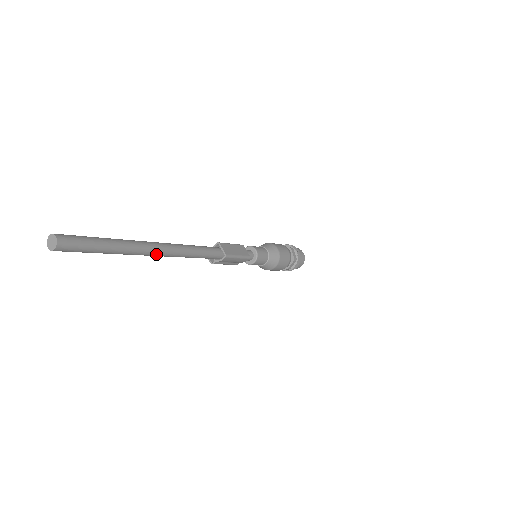
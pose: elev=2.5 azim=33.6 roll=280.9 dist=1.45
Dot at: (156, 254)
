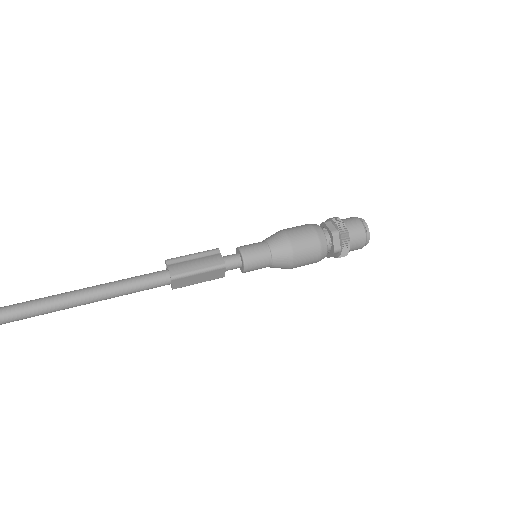
Dot at: occluded
